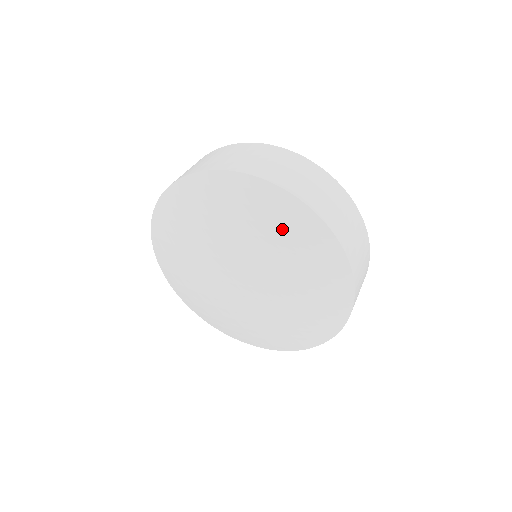
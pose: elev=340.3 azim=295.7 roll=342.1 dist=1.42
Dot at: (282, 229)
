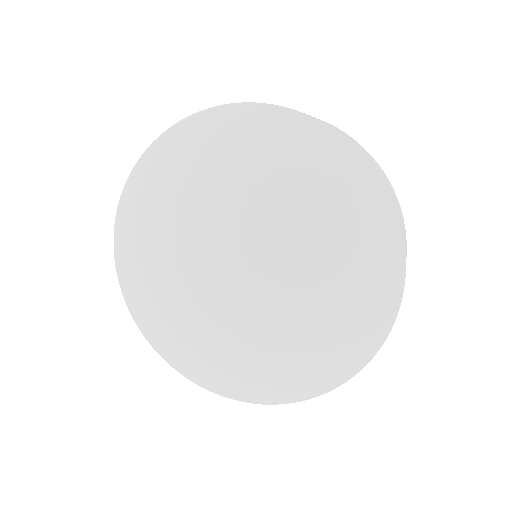
Dot at: (323, 184)
